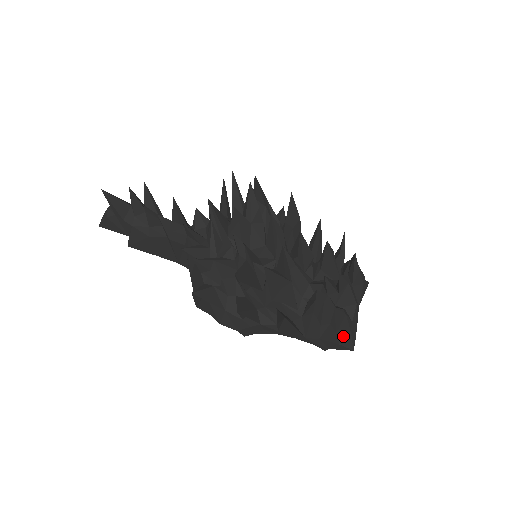
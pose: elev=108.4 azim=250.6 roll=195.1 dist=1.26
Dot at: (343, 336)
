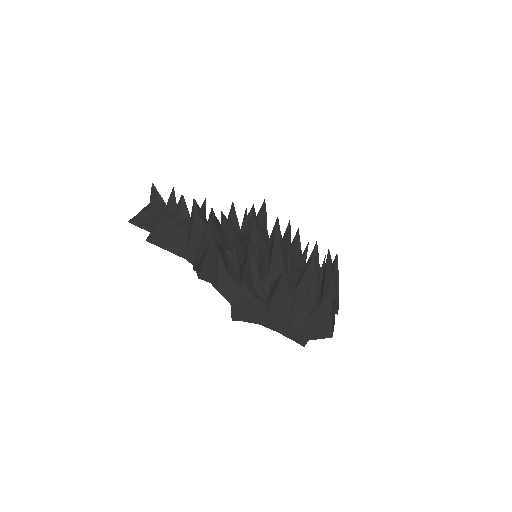
Dot at: (325, 316)
